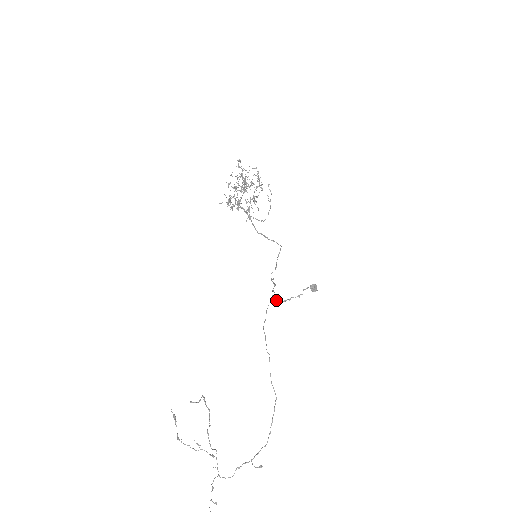
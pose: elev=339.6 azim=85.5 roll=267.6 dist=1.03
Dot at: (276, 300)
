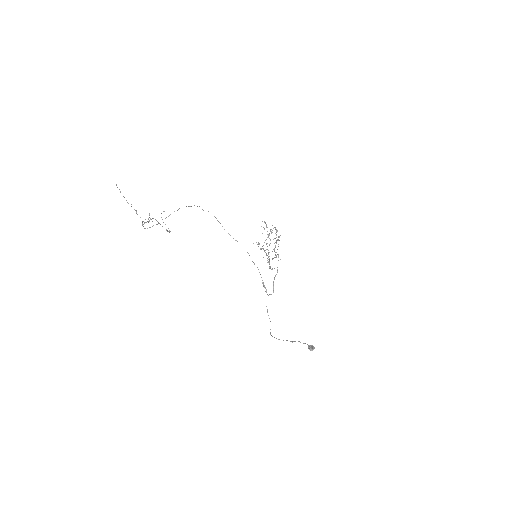
Dot at: occluded
